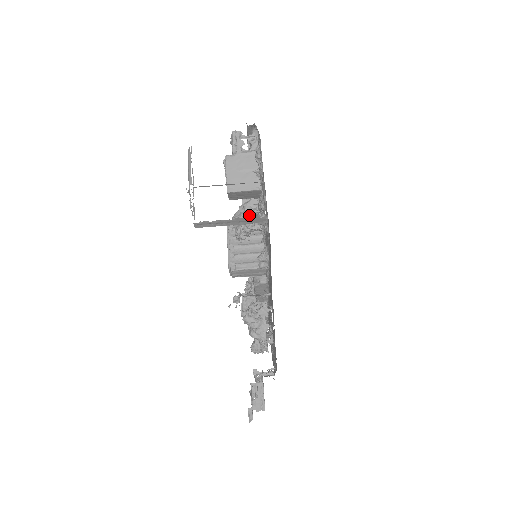
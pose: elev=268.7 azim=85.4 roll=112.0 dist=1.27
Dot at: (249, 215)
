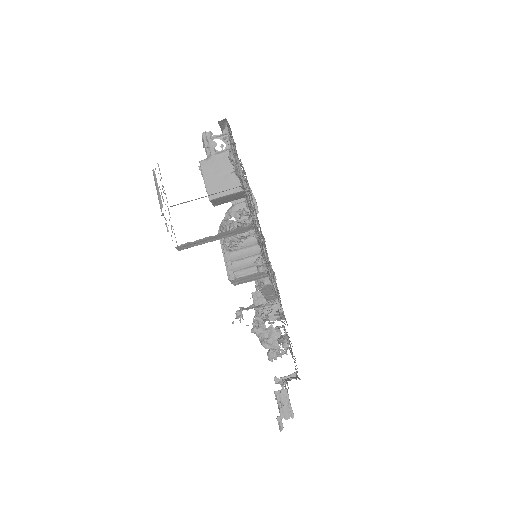
Dot at: occluded
